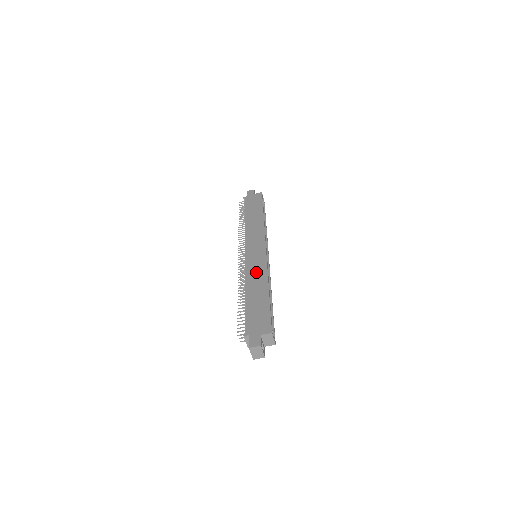
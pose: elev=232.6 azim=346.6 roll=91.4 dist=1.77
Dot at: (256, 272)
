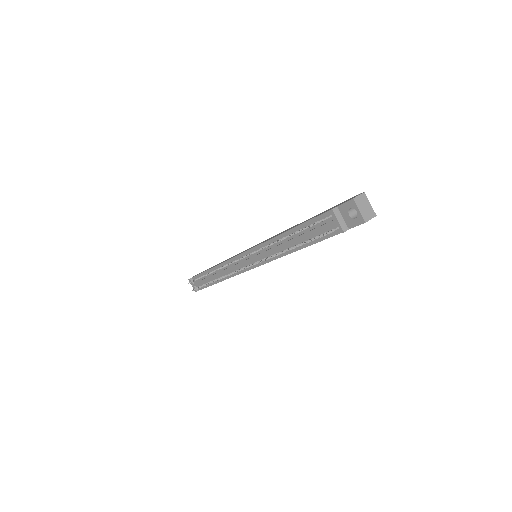
Dot at: occluded
